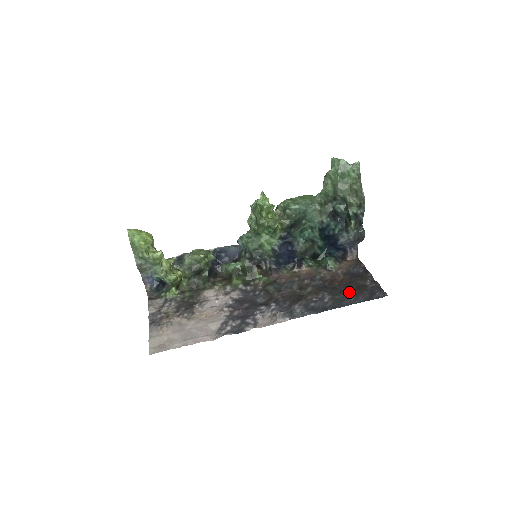
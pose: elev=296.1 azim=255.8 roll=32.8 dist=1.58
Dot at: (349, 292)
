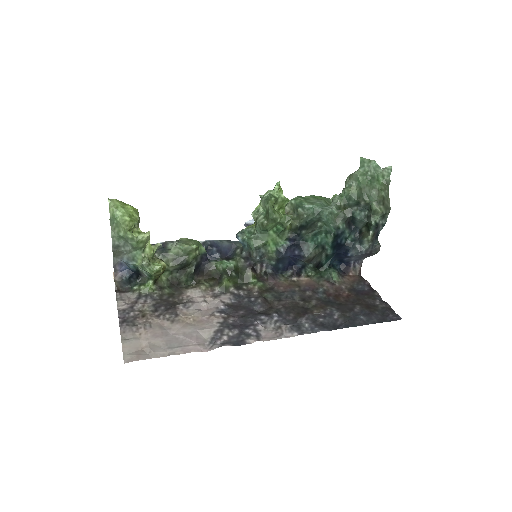
Dot at: (360, 310)
